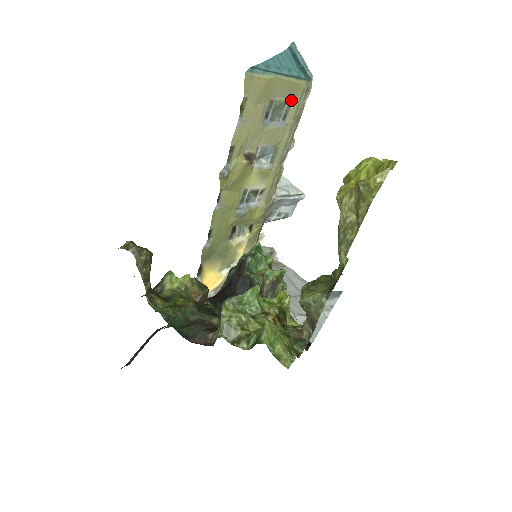
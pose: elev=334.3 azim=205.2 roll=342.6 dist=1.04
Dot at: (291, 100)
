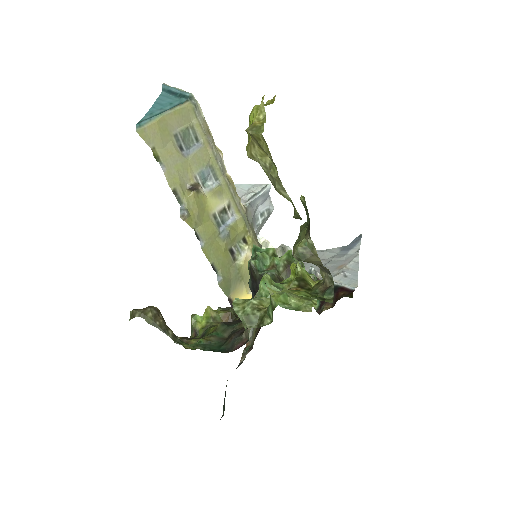
Dot at: (190, 123)
